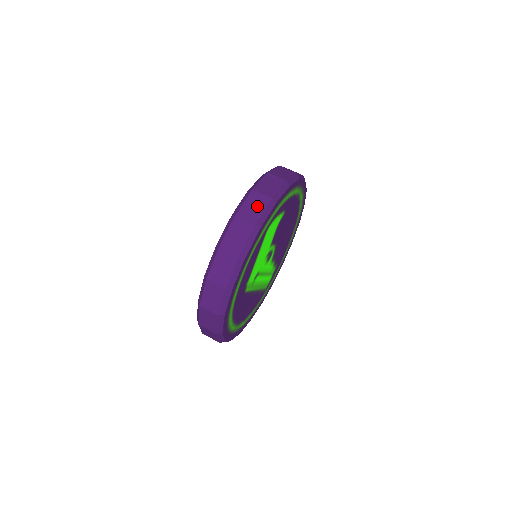
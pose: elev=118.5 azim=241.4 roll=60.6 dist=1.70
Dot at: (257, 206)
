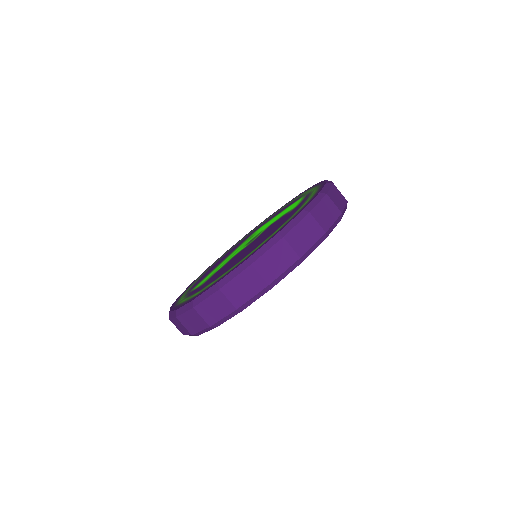
Dot at: (218, 310)
